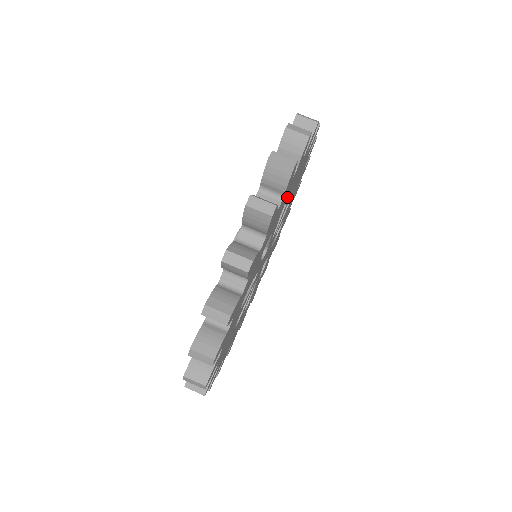
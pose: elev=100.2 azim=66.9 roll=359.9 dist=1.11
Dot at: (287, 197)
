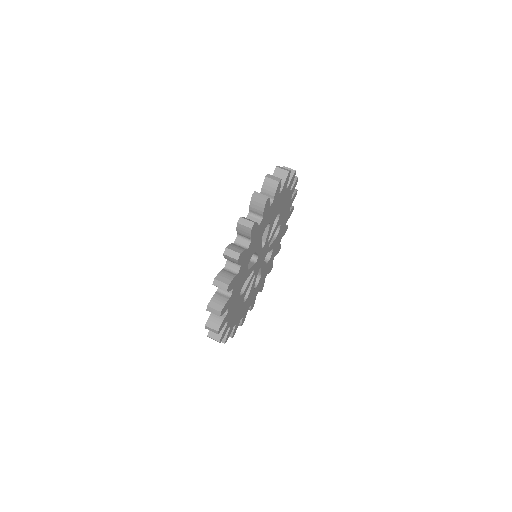
Dot at: (264, 228)
